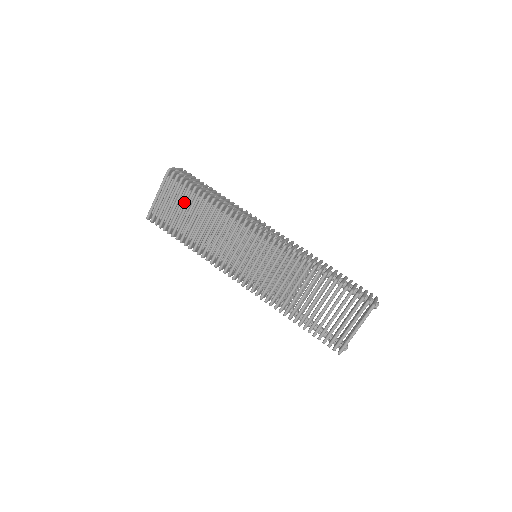
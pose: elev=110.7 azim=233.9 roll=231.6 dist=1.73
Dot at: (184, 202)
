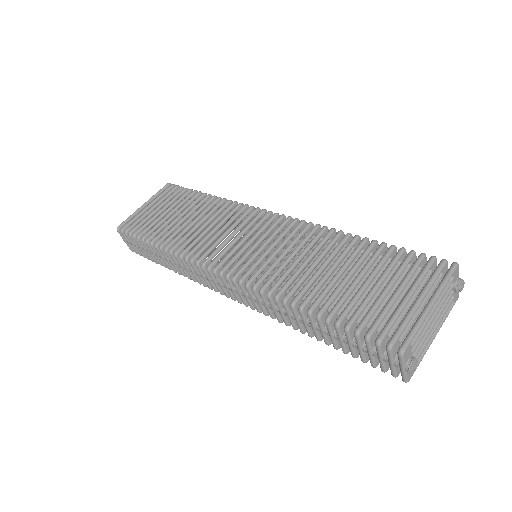
Dot at: occluded
